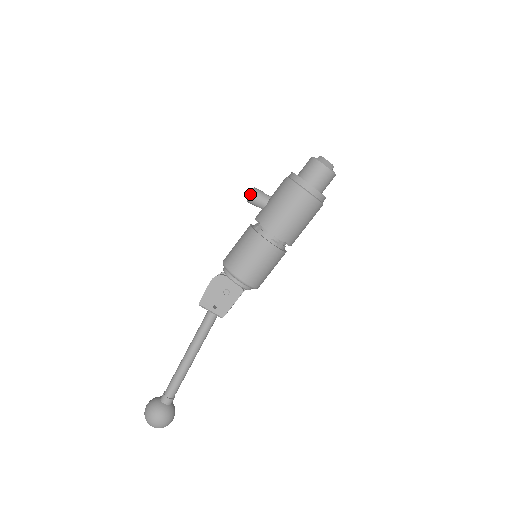
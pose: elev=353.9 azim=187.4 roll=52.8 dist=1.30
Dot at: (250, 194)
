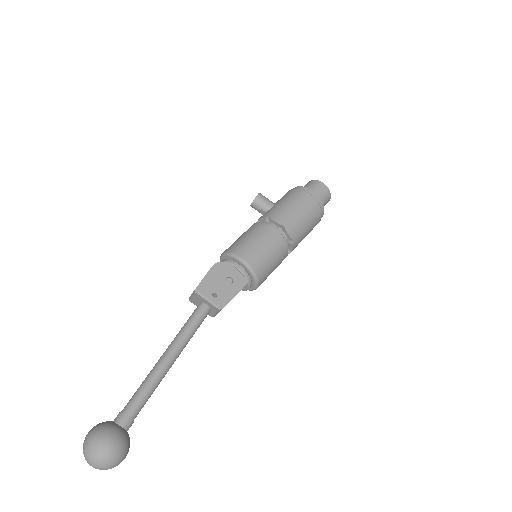
Dot at: (257, 195)
